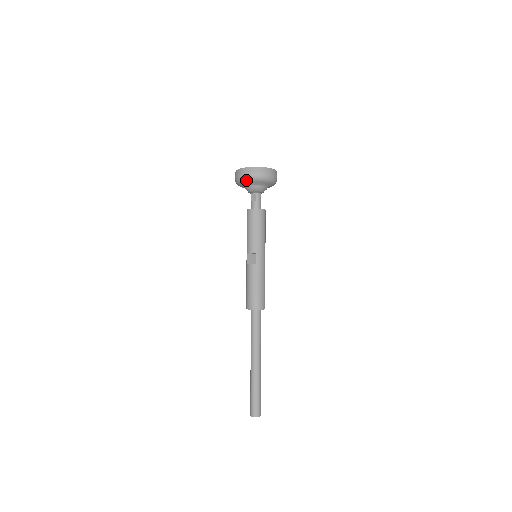
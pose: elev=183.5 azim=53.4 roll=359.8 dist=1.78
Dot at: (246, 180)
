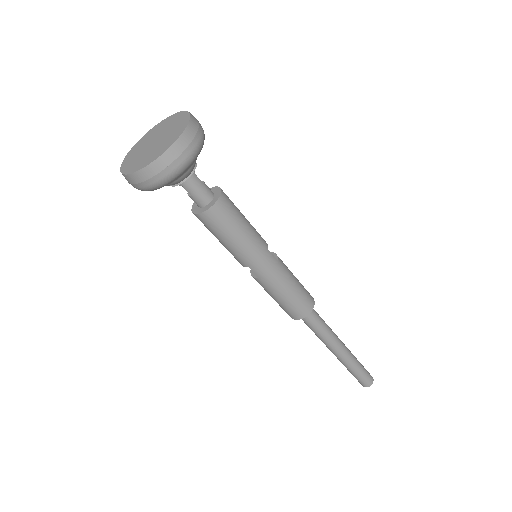
Dot at: occluded
